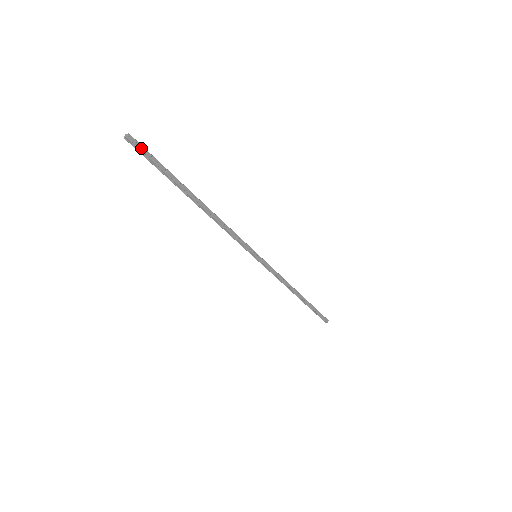
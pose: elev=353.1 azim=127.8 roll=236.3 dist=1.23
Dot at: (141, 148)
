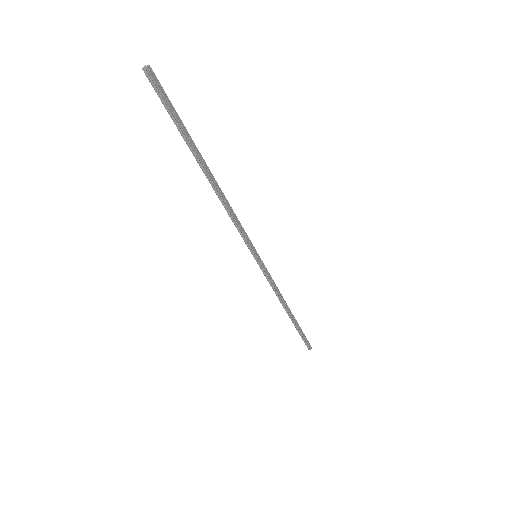
Dot at: (160, 87)
